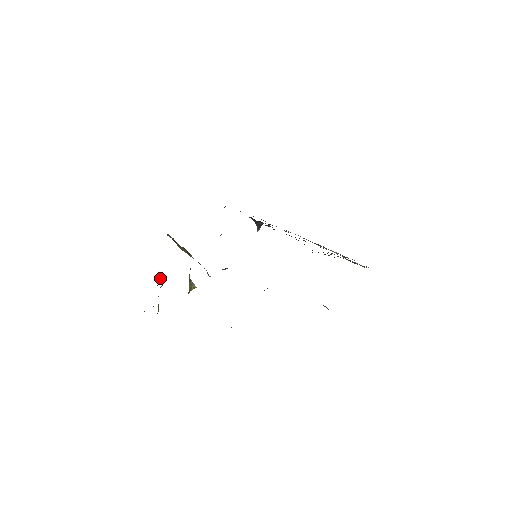
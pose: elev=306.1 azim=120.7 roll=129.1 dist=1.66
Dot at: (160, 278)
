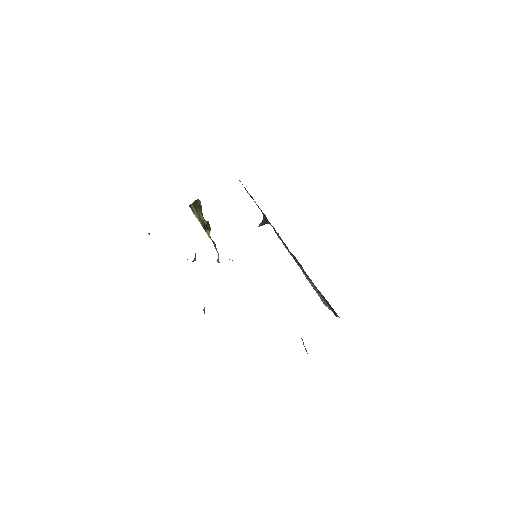
Dot at: occluded
